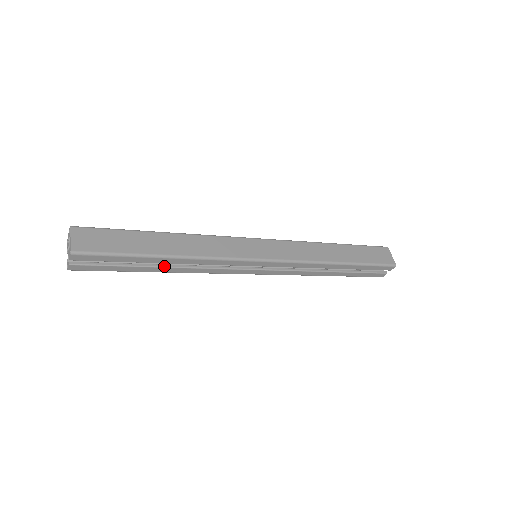
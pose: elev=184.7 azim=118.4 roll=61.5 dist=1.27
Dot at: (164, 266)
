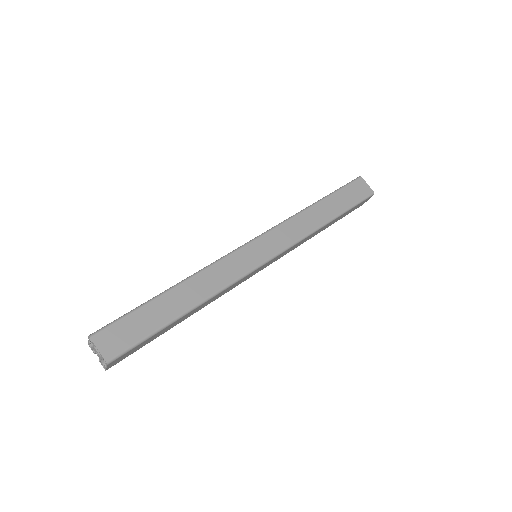
Dot at: occluded
